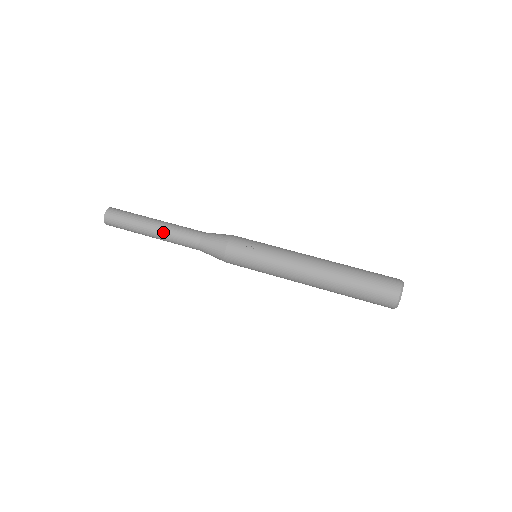
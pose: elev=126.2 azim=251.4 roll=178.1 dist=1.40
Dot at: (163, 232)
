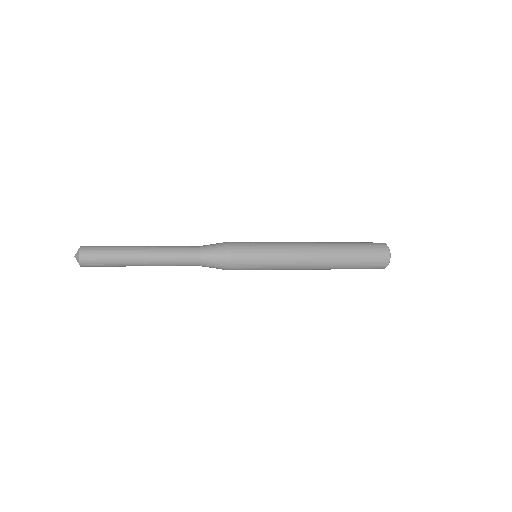
Dot at: (156, 254)
